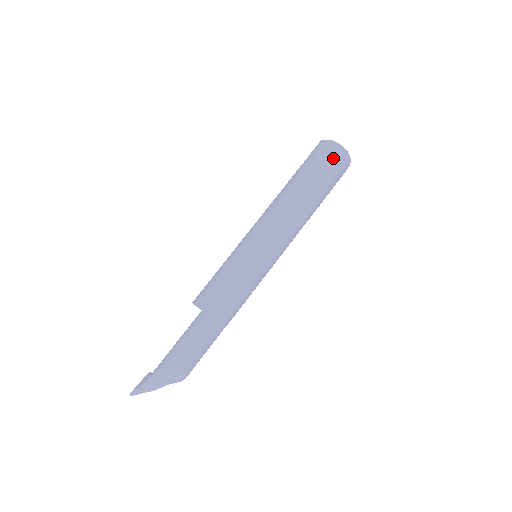
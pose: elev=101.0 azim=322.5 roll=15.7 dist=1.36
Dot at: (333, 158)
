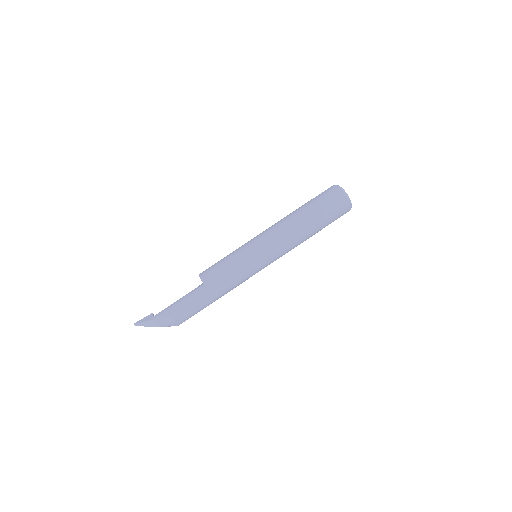
Dot at: (339, 205)
